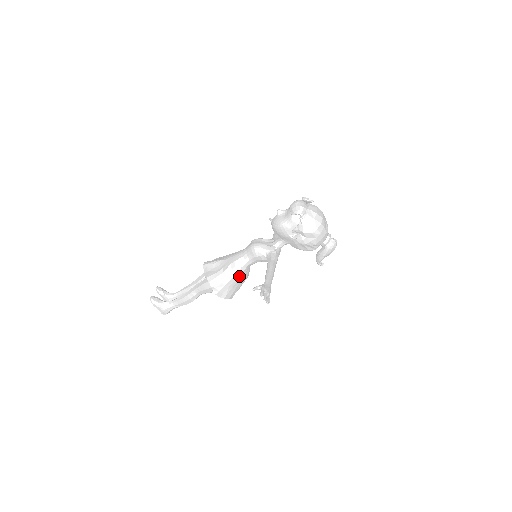
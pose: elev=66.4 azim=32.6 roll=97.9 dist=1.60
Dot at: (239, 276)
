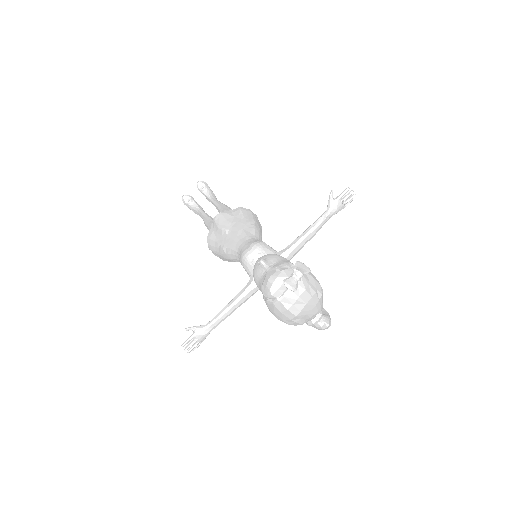
Dot at: (234, 261)
